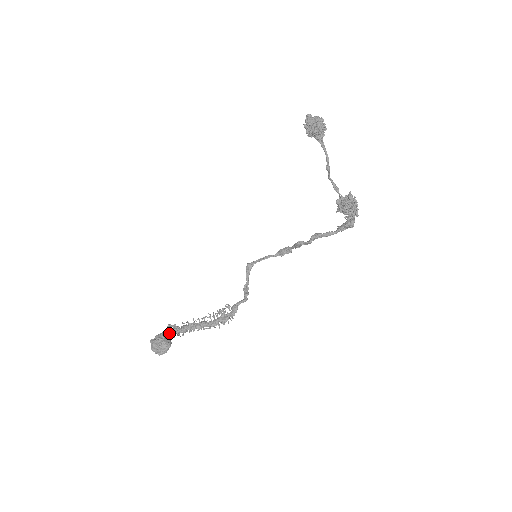
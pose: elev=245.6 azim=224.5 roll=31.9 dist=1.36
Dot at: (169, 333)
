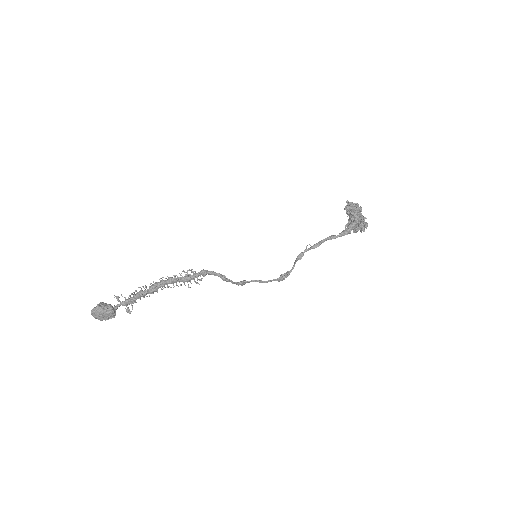
Dot at: (123, 302)
